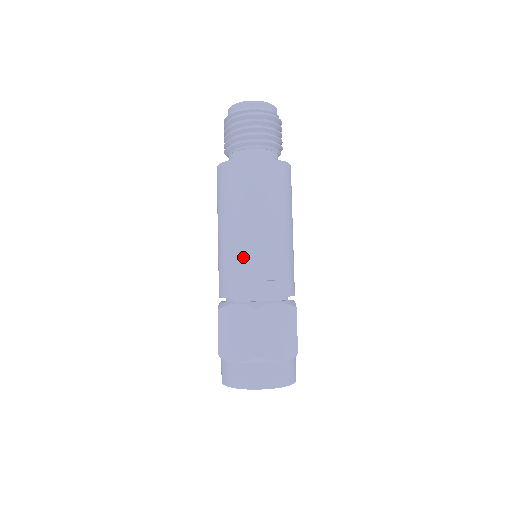
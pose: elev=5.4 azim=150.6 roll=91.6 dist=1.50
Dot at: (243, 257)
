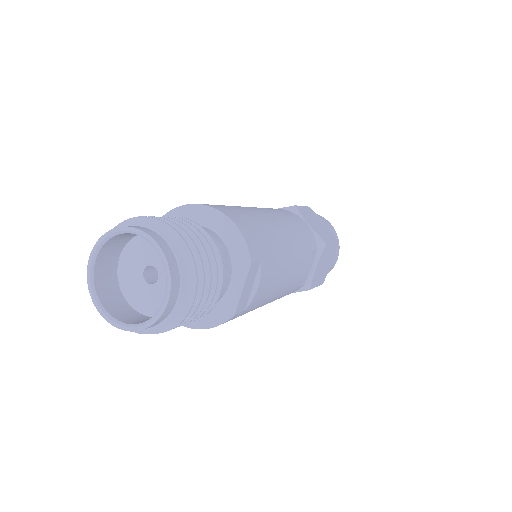
Dot at: occluded
